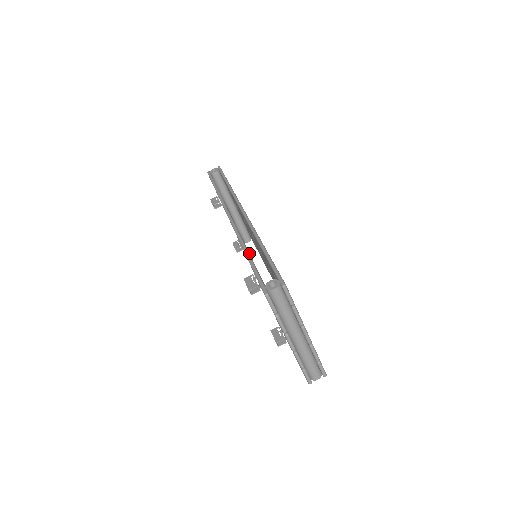
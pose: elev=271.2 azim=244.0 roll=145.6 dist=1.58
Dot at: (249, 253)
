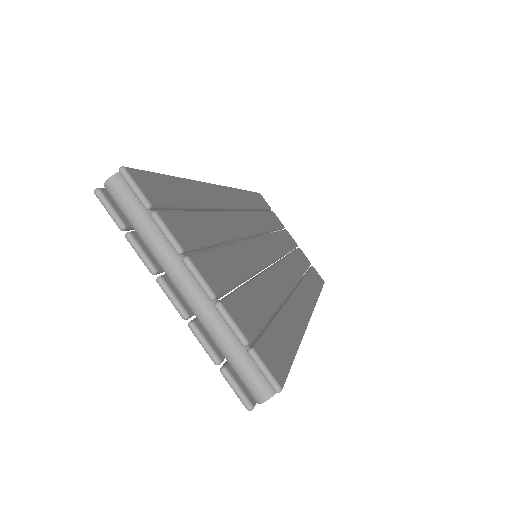
Dot at: occluded
